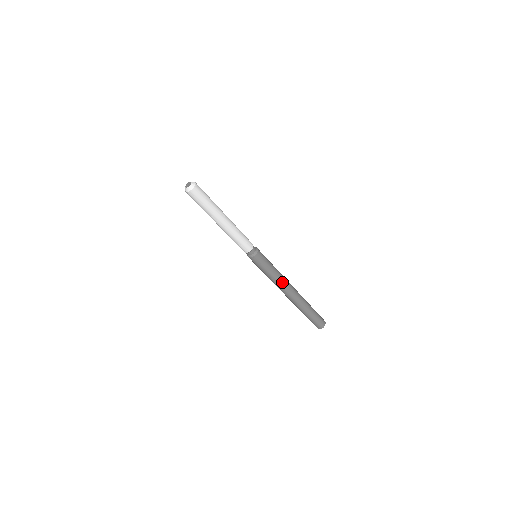
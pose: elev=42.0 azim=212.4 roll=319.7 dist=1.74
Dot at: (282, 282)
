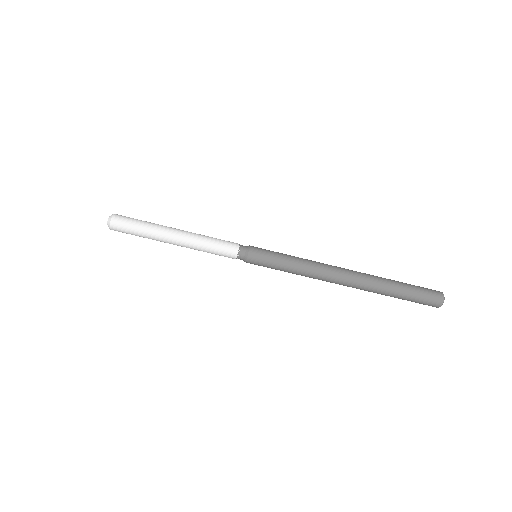
Dot at: (317, 263)
